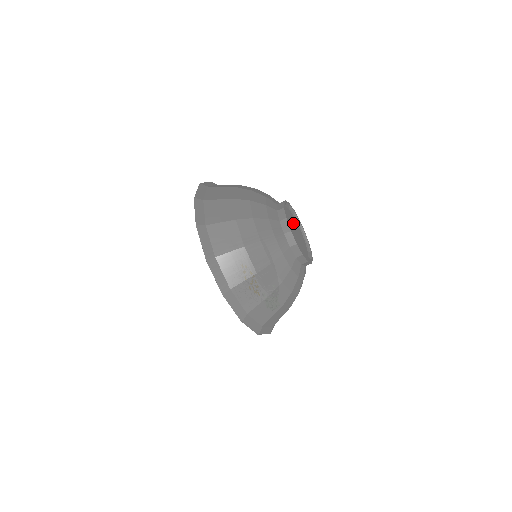
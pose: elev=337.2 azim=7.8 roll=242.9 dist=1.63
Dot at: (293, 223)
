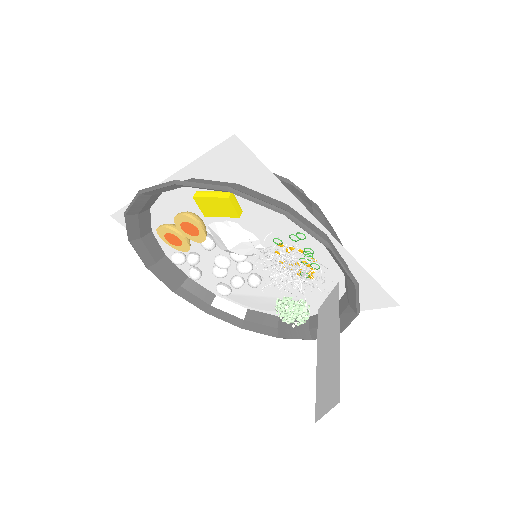
Dot at: occluded
